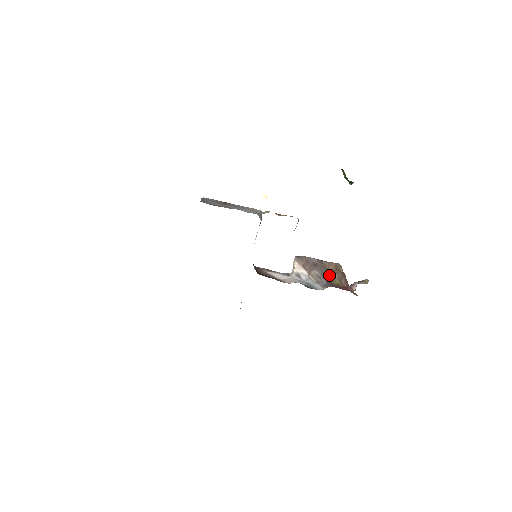
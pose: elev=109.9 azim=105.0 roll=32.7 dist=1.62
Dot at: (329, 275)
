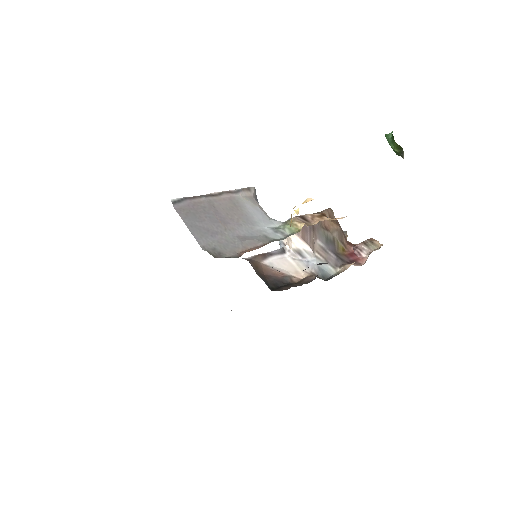
Dot at: (332, 240)
